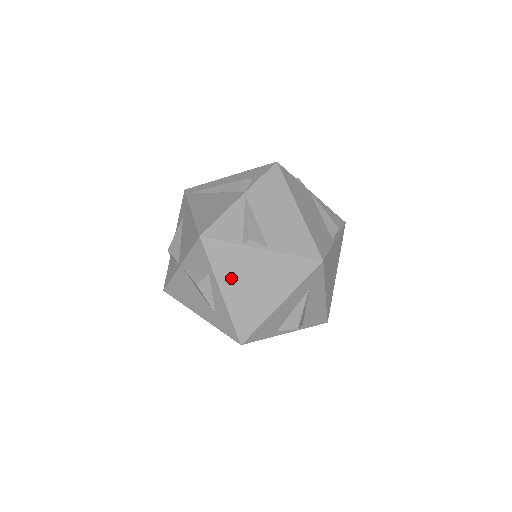
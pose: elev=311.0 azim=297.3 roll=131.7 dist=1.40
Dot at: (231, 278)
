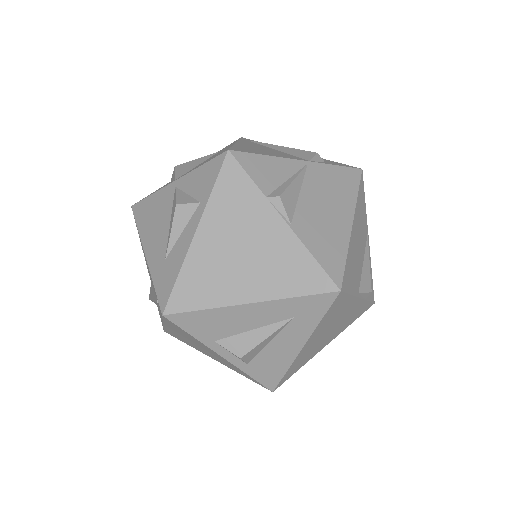
Dot at: (221, 225)
